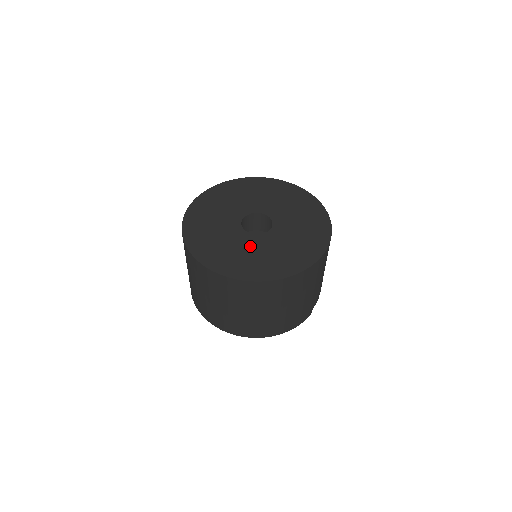
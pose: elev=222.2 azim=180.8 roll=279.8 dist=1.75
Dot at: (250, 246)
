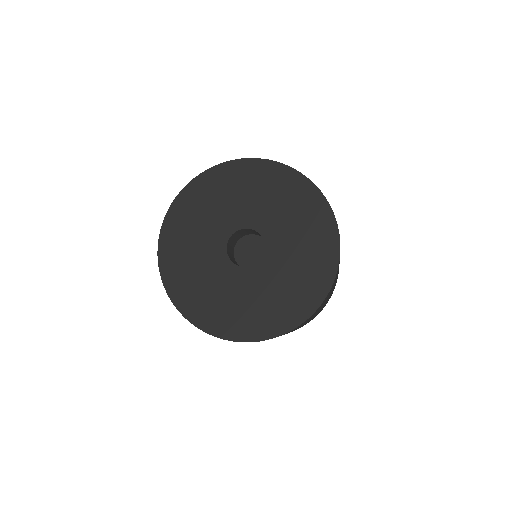
Dot at: (271, 278)
